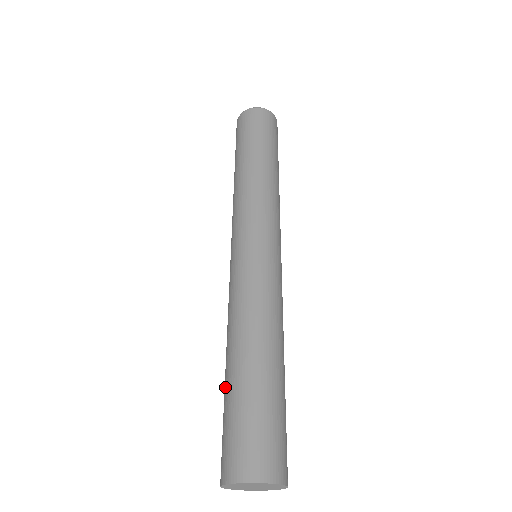
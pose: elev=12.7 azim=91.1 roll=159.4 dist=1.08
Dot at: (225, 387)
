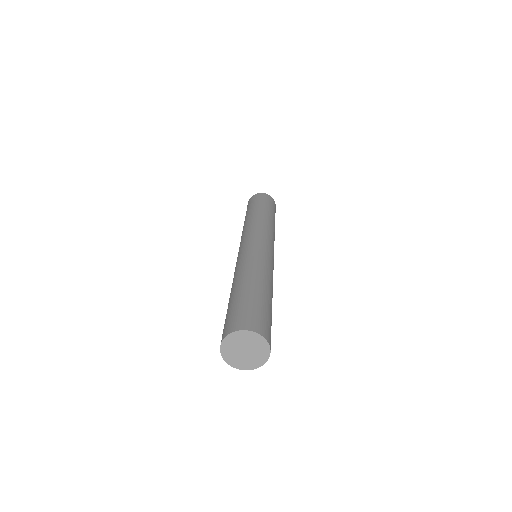
Dot at: occluded
